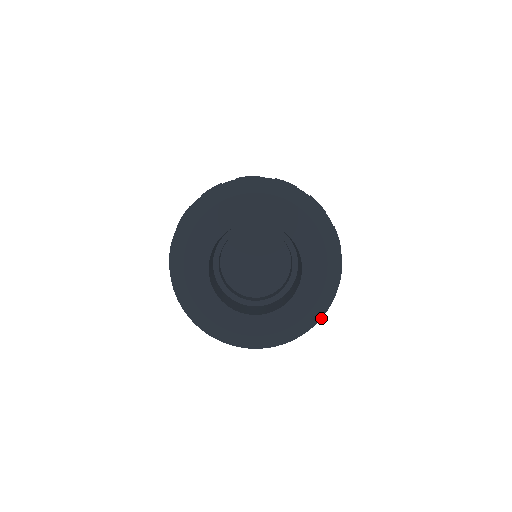
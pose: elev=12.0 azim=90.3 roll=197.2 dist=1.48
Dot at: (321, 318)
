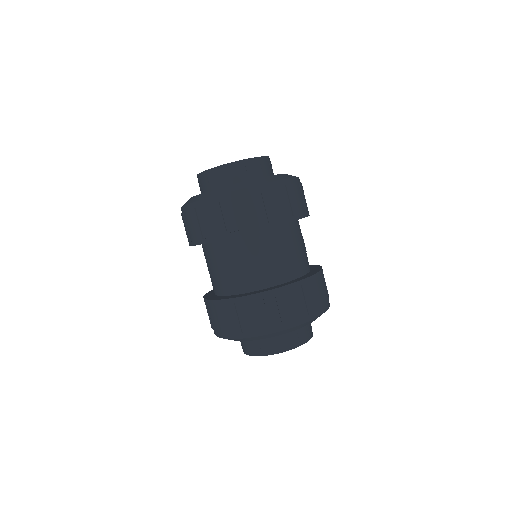
Dot at: (285, 179)
